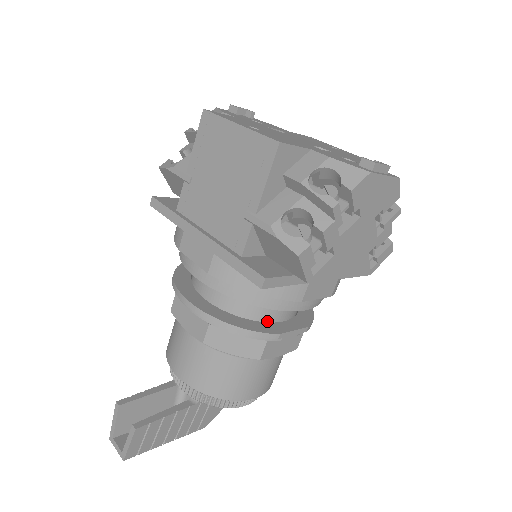
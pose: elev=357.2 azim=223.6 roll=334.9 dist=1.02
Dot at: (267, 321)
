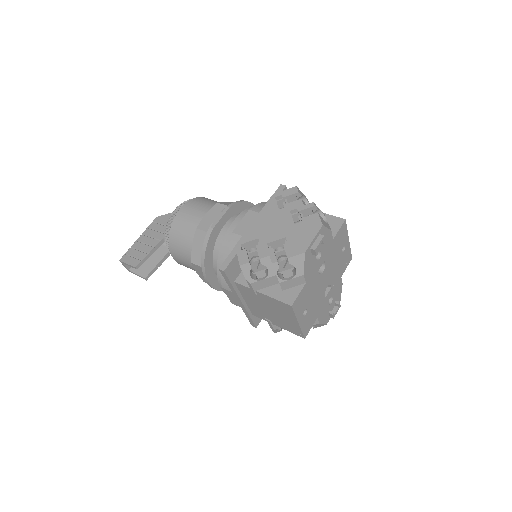
Dot at: occluded
